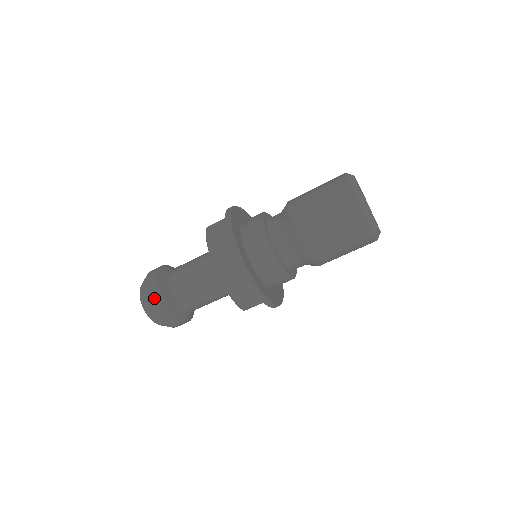
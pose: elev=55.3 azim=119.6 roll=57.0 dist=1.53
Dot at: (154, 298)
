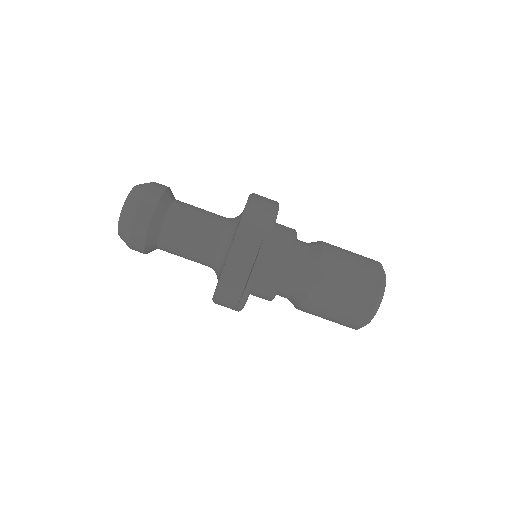
Dot at: occluded
